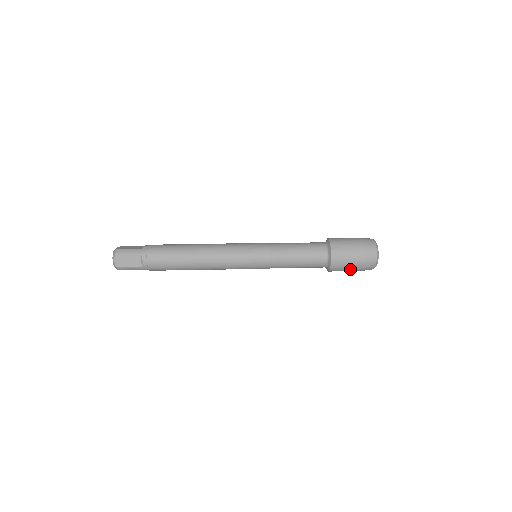
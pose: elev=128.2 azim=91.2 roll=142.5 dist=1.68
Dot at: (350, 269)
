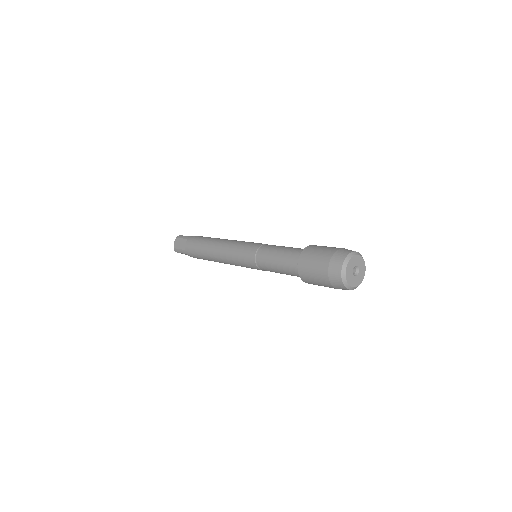
Dot at: (318, 279)
